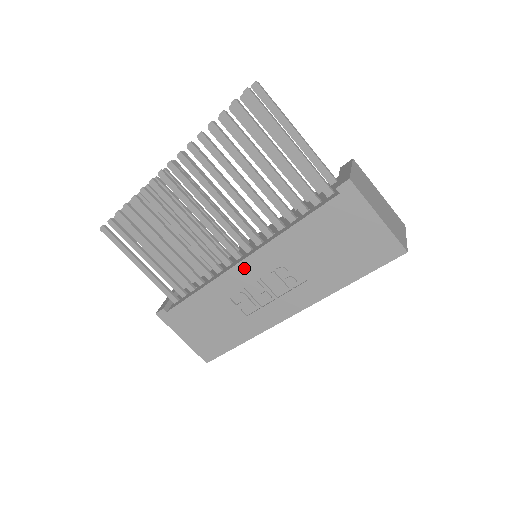
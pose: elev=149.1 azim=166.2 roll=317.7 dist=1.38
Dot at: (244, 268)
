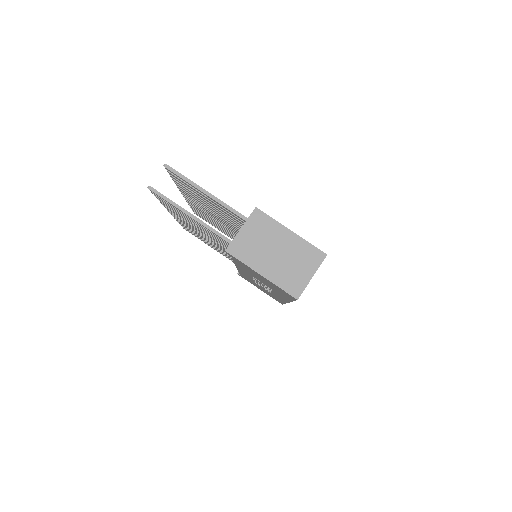
Dot at: occluded
